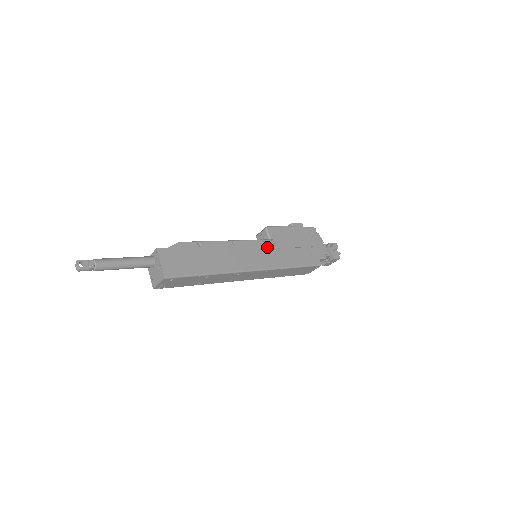
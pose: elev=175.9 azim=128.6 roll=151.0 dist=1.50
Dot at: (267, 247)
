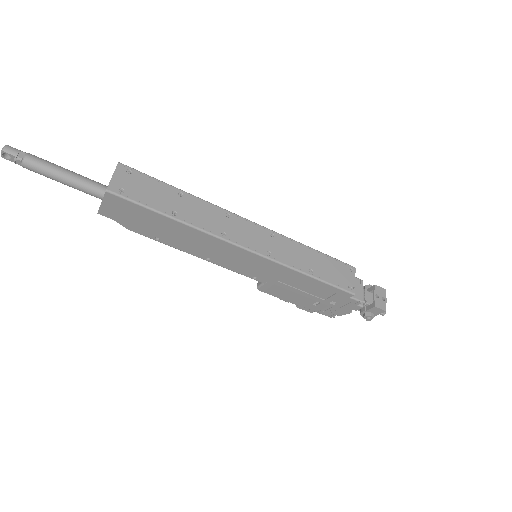
Dot at: occluded
